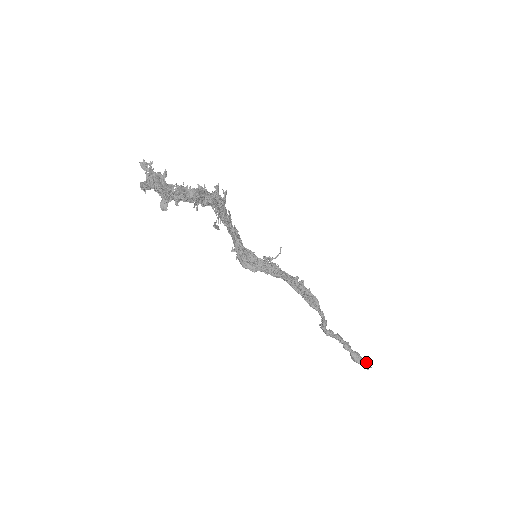
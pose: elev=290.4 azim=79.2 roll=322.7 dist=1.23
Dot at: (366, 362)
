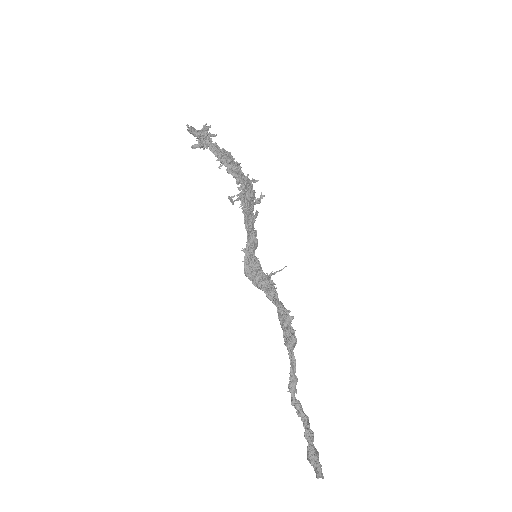
Dot at: occluded
